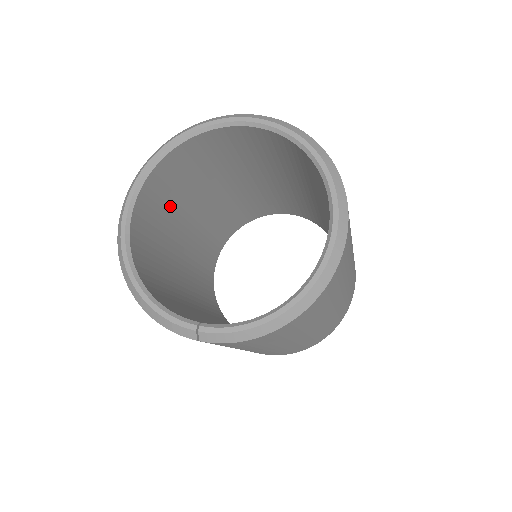
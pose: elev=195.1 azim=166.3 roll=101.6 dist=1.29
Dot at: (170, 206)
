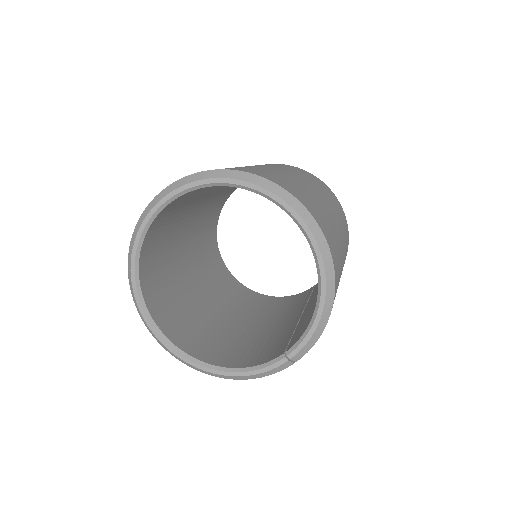
Dot at: (174, 295)
